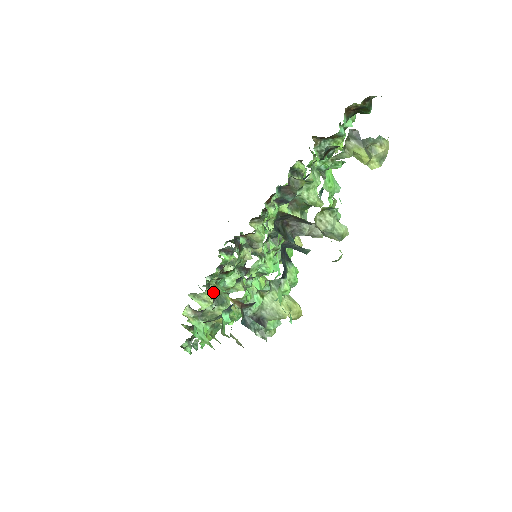
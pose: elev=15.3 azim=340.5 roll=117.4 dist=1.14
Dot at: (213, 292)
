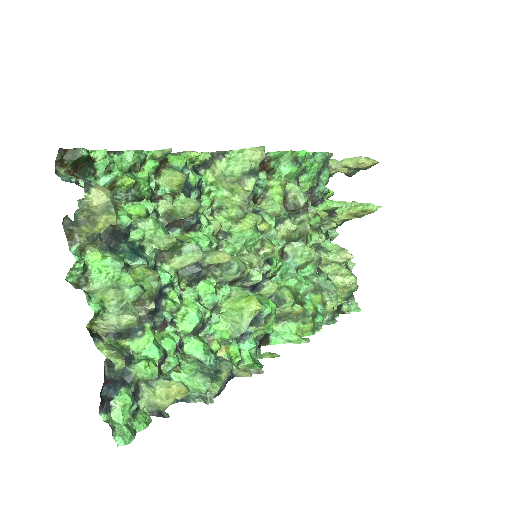
Dot at: occluded
